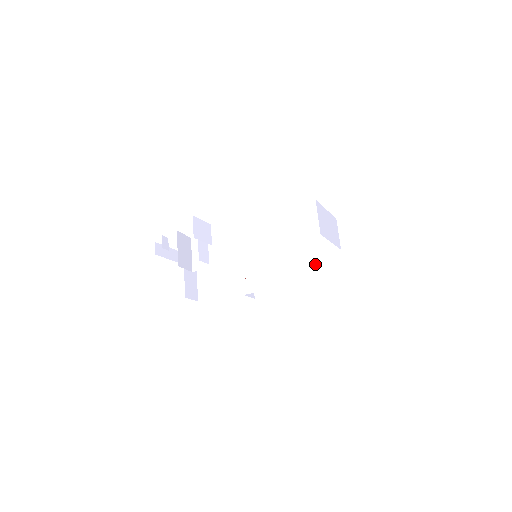
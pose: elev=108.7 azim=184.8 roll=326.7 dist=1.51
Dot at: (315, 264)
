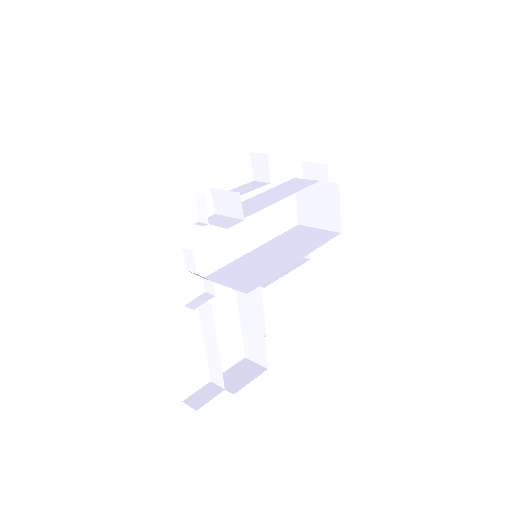
Dot at: (313, 240)
